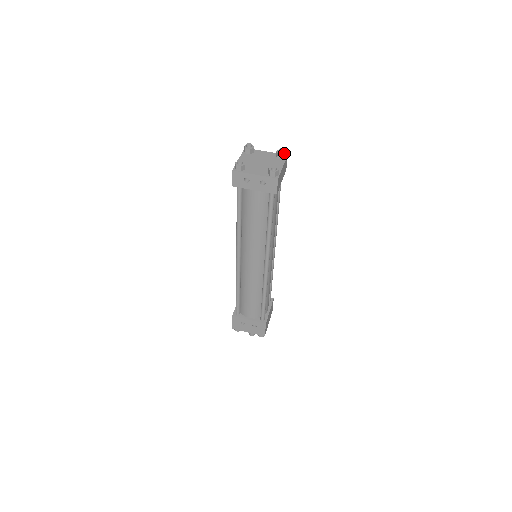
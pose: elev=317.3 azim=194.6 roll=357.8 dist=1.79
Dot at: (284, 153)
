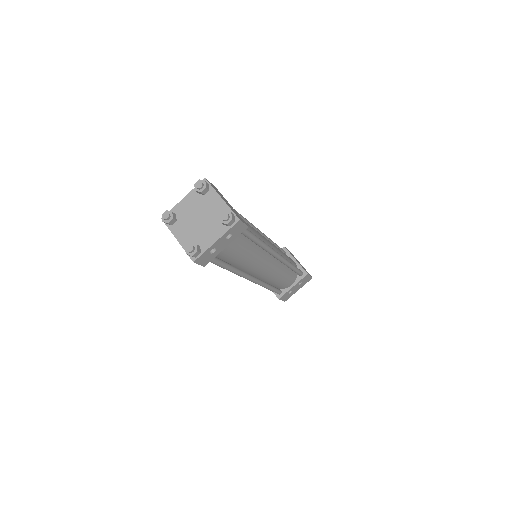
Dot at: (204, 184)
